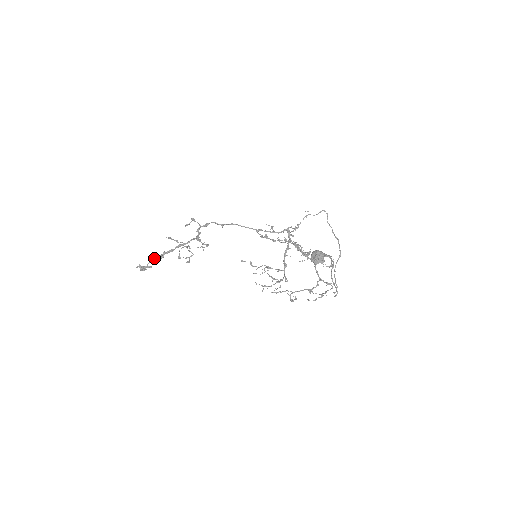
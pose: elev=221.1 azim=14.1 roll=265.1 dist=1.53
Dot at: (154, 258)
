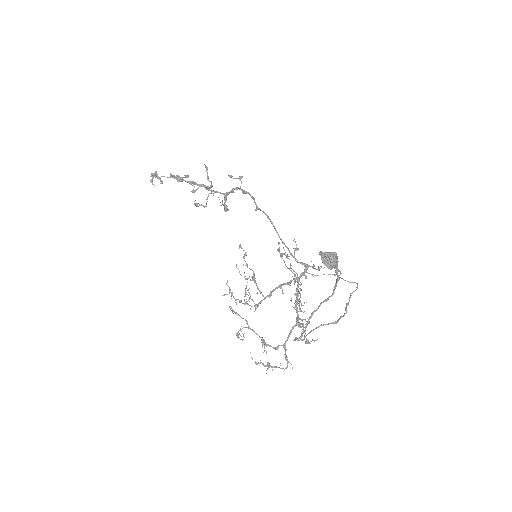
Dot at: (174, 176)
